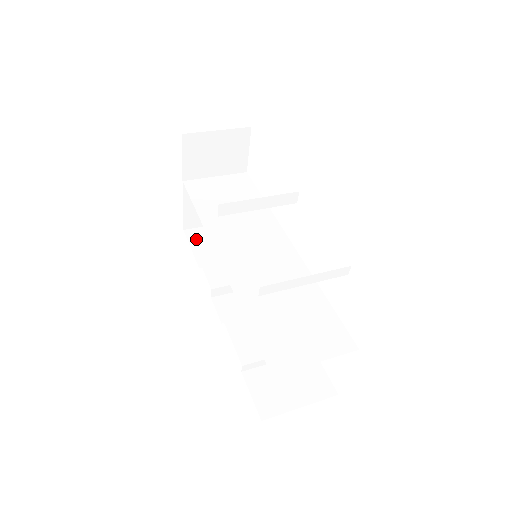
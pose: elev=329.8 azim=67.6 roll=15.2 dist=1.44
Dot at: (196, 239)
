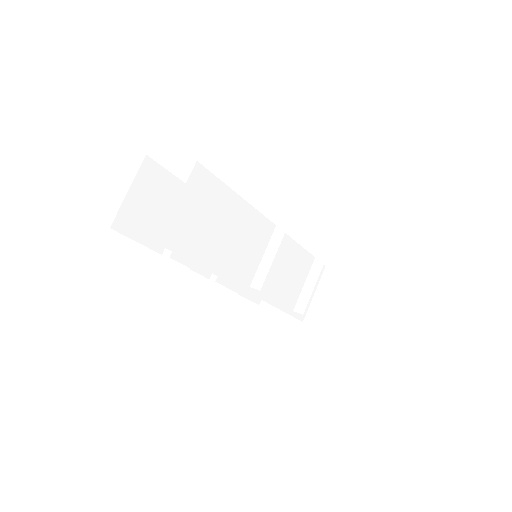
Dot at: (131, 227)
